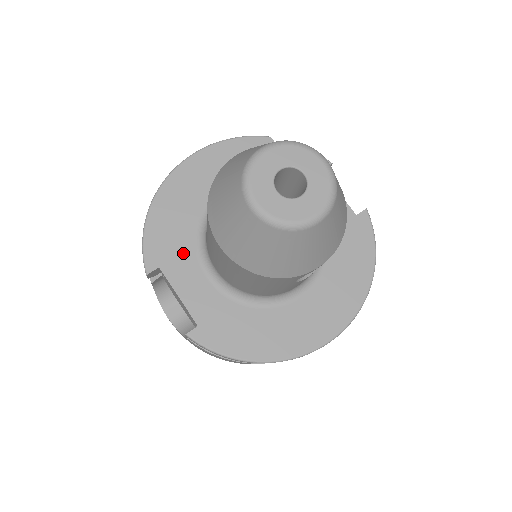
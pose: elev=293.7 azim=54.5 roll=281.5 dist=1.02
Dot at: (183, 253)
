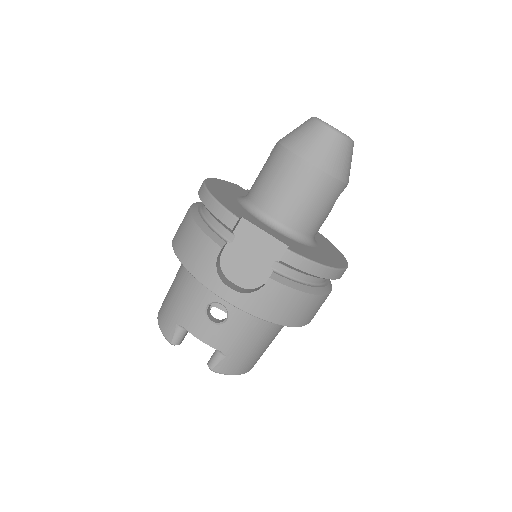
Dot at: (247, 214)
